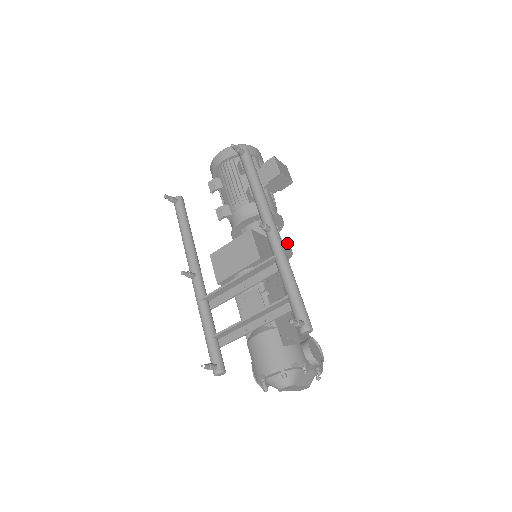
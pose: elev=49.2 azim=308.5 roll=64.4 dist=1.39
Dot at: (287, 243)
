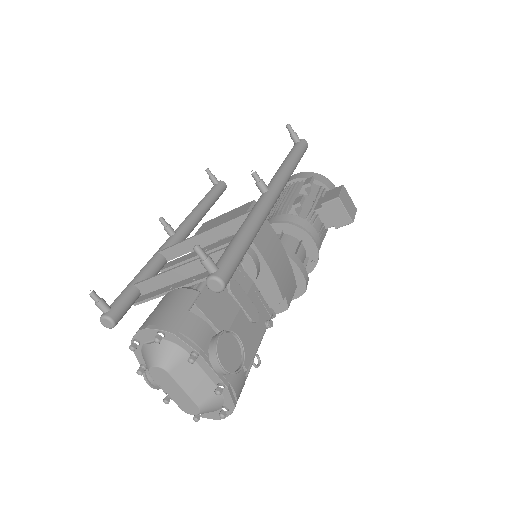
Dot at: (304, 267)
